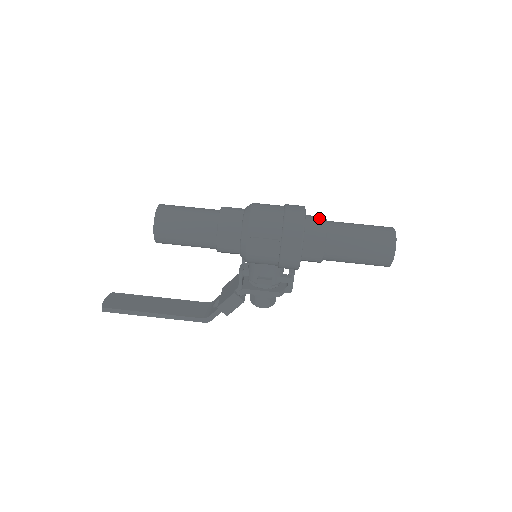
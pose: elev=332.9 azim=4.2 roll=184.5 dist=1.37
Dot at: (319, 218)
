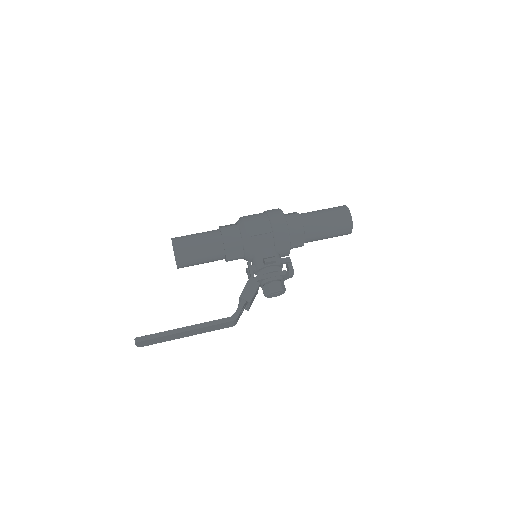
Dot at: (289, 213)
